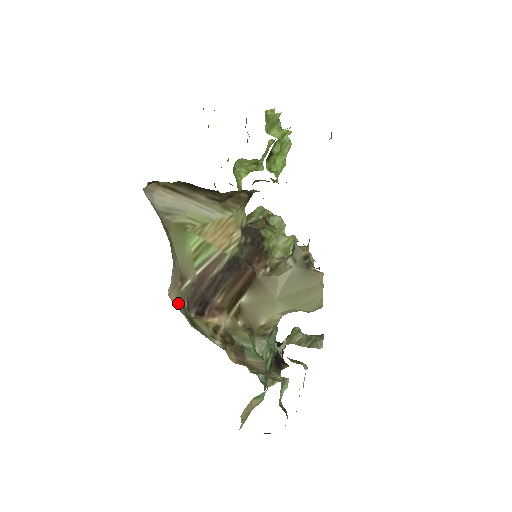
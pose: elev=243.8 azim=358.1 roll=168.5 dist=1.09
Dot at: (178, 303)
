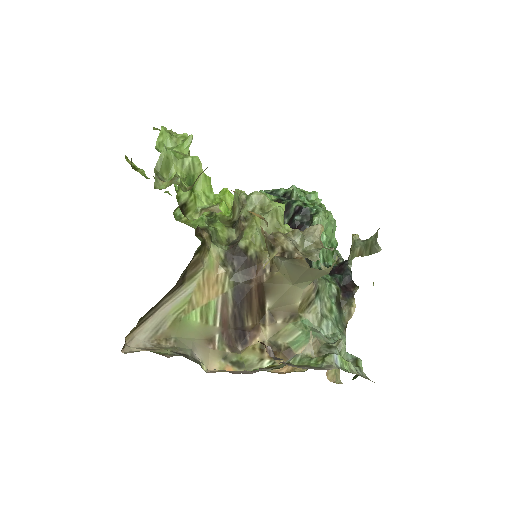
Dot at: (219, 361)
